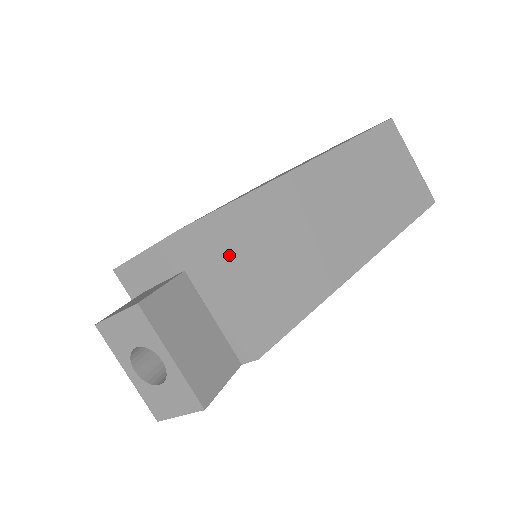
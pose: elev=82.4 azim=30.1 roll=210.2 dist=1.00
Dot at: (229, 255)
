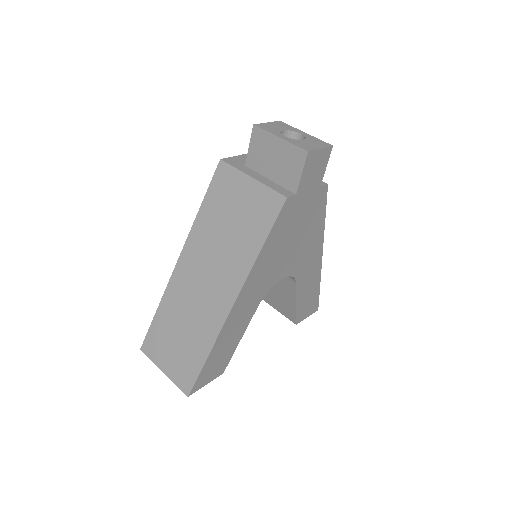
Dot at: occluded
